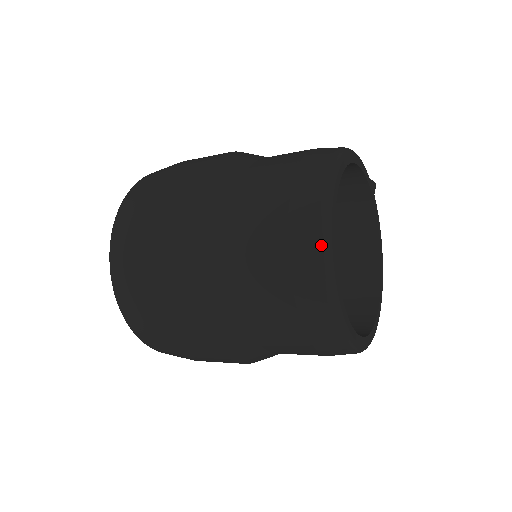
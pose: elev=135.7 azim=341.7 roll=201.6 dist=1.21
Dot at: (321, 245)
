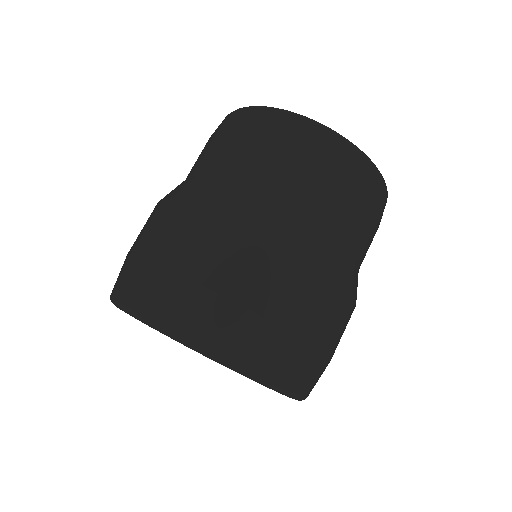
Dot at: (246, 108)
